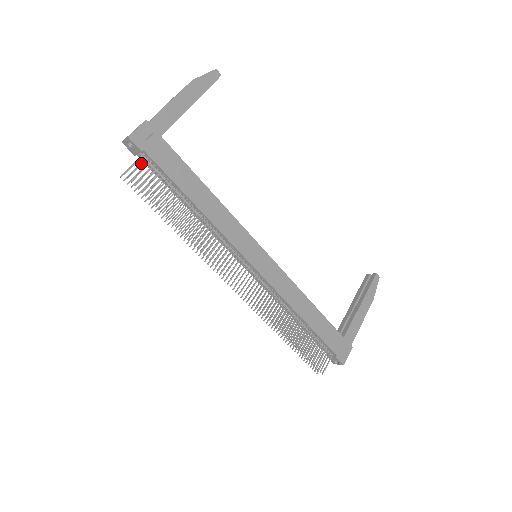
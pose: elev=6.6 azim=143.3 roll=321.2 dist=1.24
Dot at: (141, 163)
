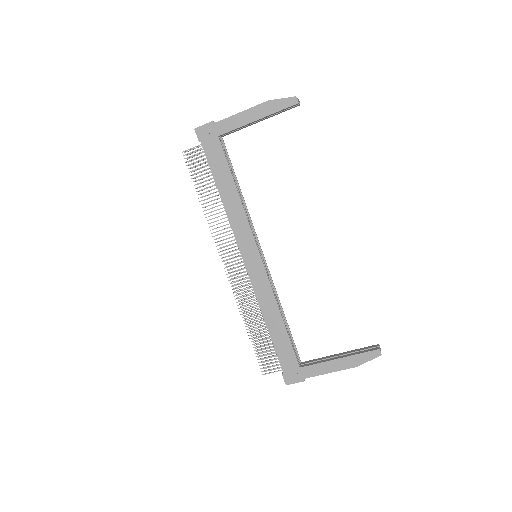
Dot at: (197, 149)
